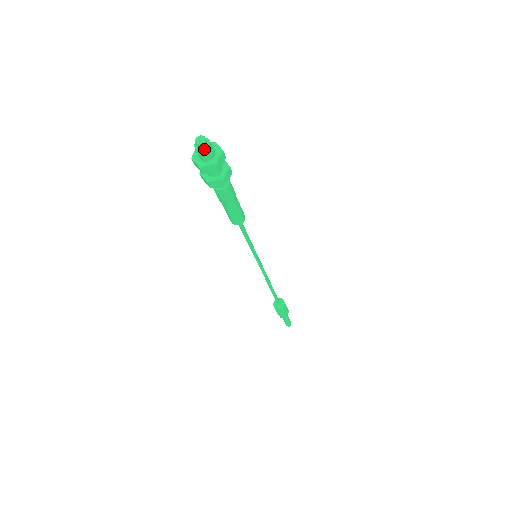
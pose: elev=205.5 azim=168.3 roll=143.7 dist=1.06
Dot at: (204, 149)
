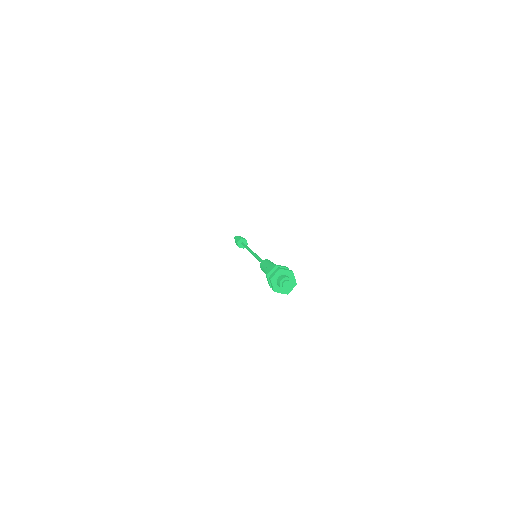
Dot at: occluded
